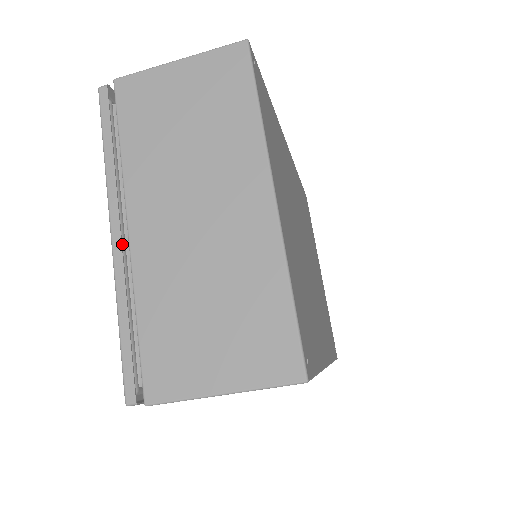
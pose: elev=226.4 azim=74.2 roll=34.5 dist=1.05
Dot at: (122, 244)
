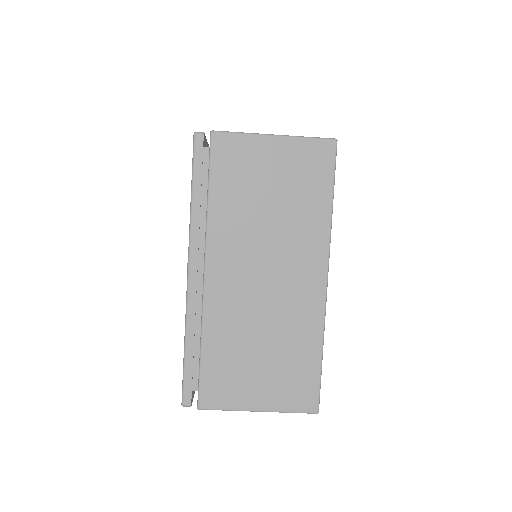
Dot at: (193, 280)
